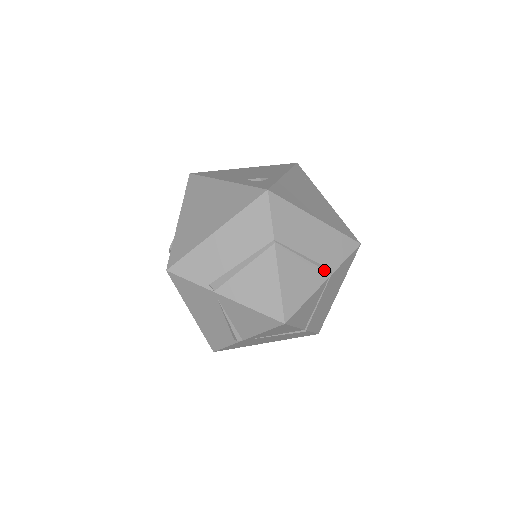
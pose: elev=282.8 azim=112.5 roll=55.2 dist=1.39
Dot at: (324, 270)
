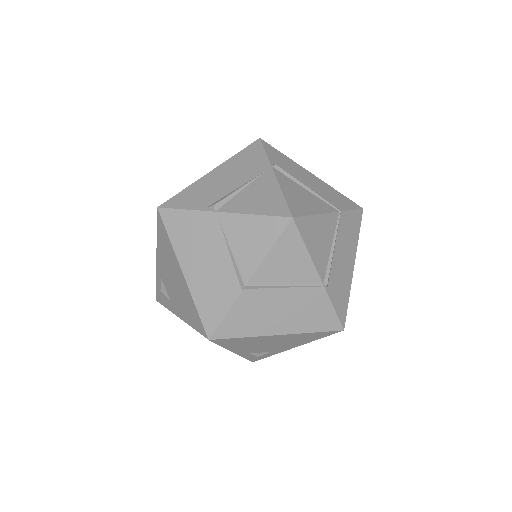
Dot at: (329, 275)
